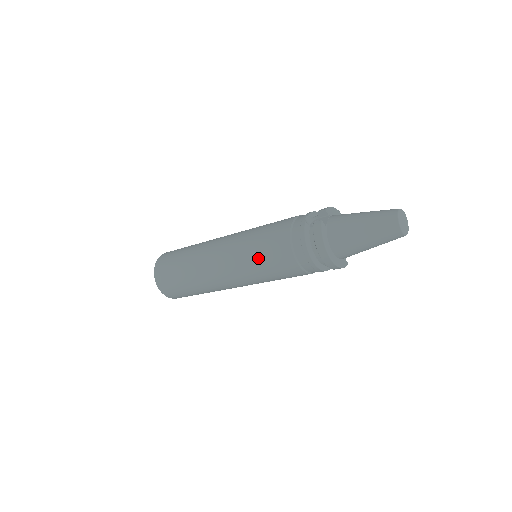
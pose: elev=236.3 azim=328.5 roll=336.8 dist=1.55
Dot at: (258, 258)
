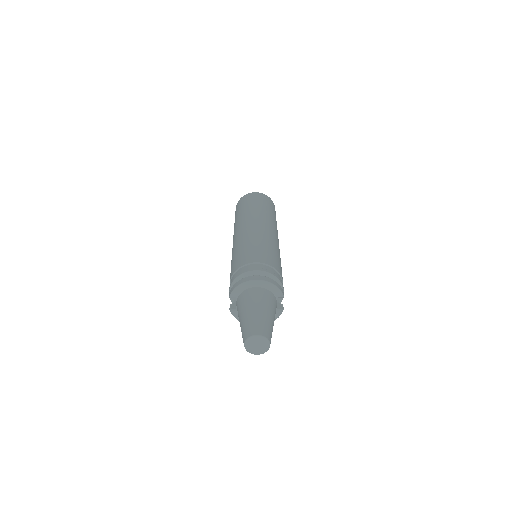
Dot at: occluded
